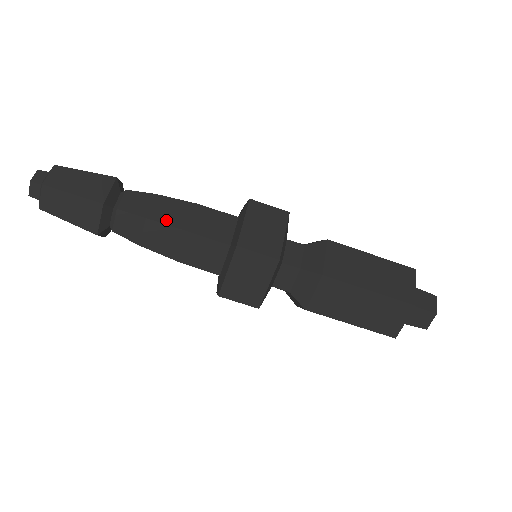
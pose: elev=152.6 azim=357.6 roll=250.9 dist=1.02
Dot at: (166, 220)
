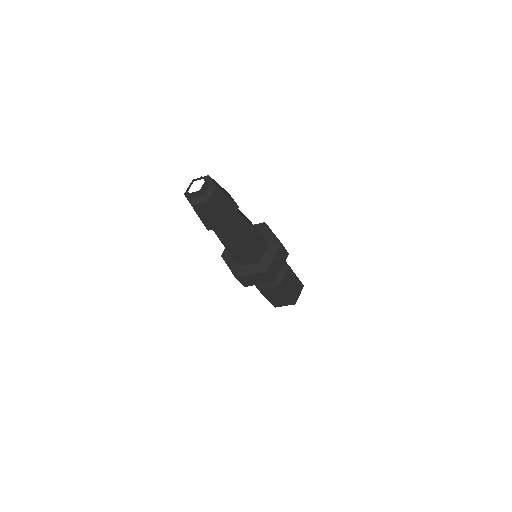
Dot at: (245, 241)
